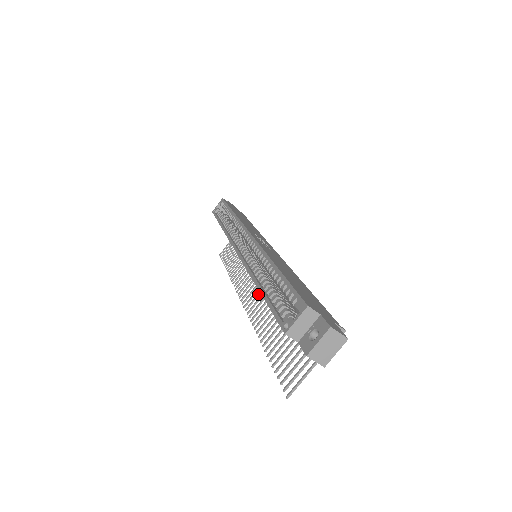
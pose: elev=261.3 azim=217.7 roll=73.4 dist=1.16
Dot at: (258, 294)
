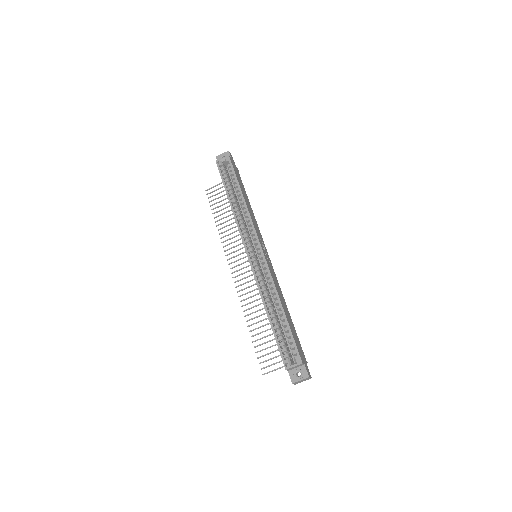
Dot at: (247, 277)
